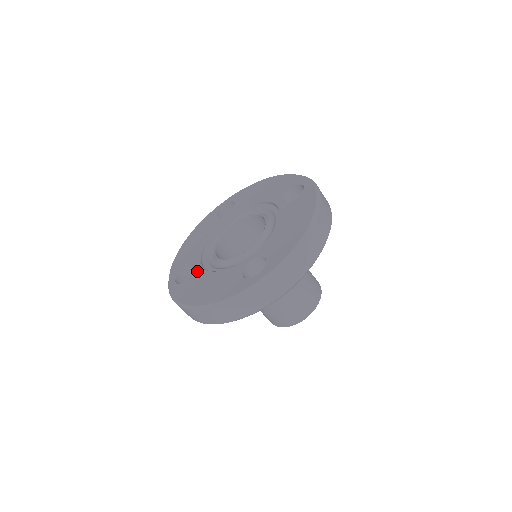
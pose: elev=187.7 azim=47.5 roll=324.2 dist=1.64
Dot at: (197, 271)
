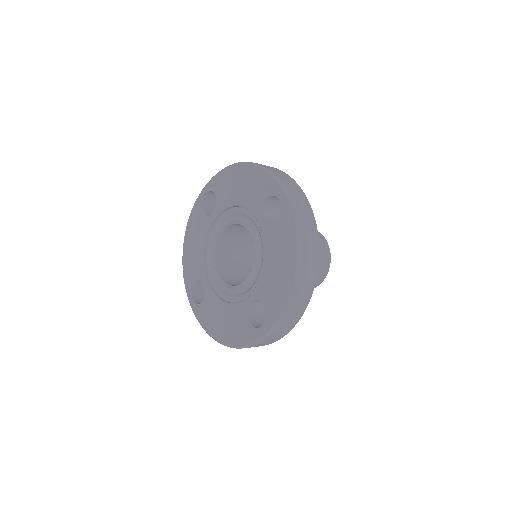
Dot at: (208, 294)
